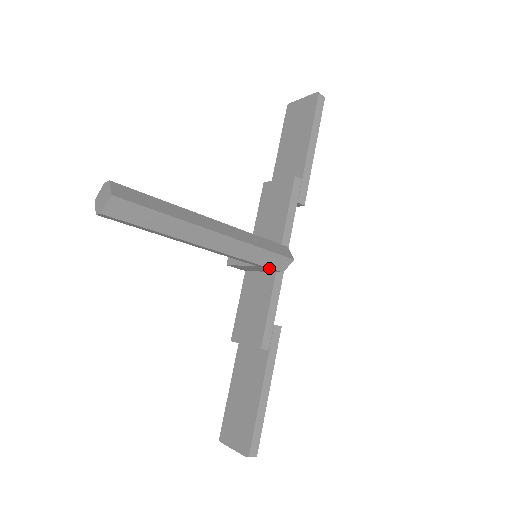
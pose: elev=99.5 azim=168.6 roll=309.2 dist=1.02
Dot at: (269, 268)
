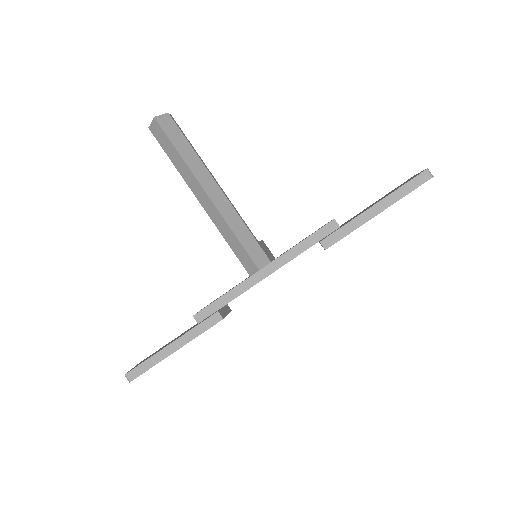
Dot at: (241, 262)
